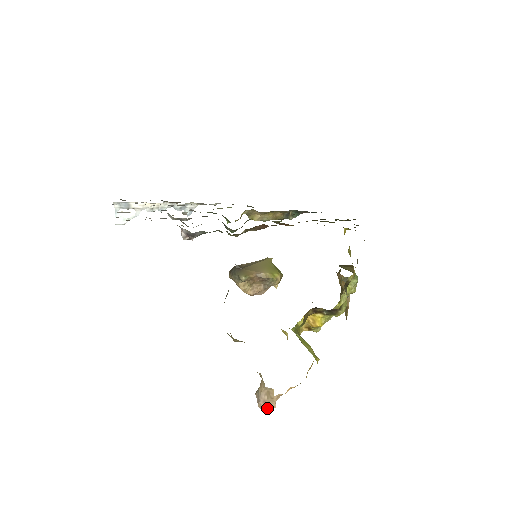
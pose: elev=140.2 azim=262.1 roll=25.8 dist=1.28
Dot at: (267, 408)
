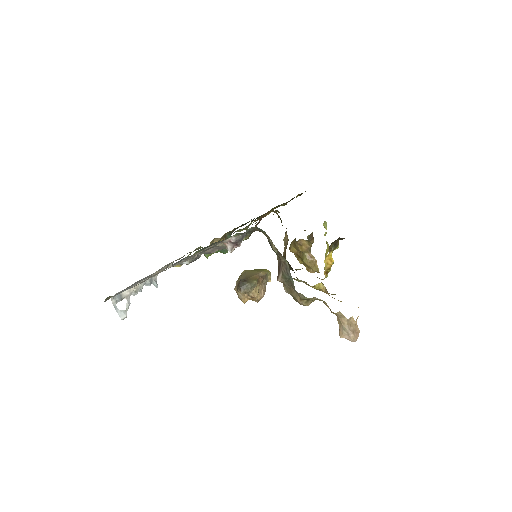
Dot at: (357, 336)
